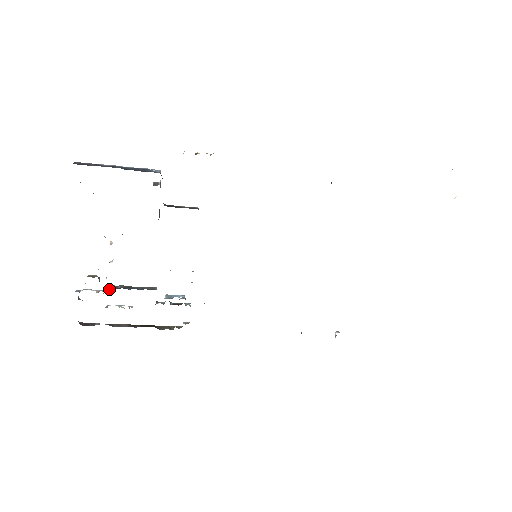
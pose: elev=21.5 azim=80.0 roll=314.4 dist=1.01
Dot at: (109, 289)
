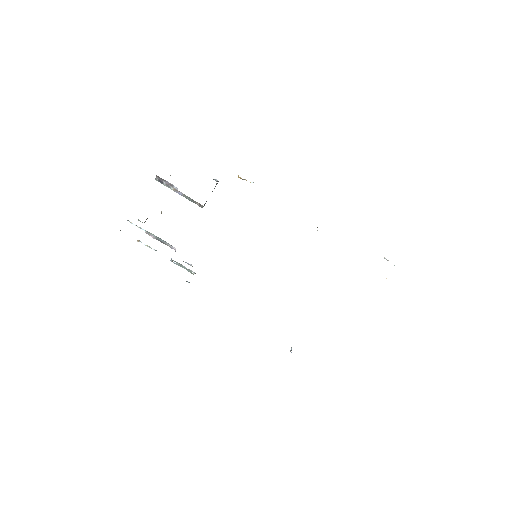
Dot at: (147, 231)
